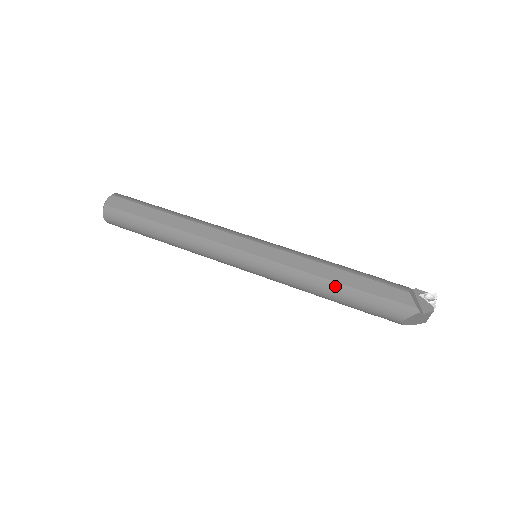
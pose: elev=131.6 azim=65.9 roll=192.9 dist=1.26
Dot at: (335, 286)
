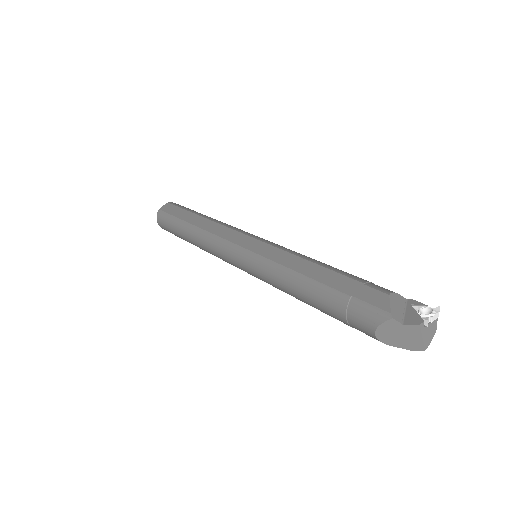
Dot at: (307, 282)
